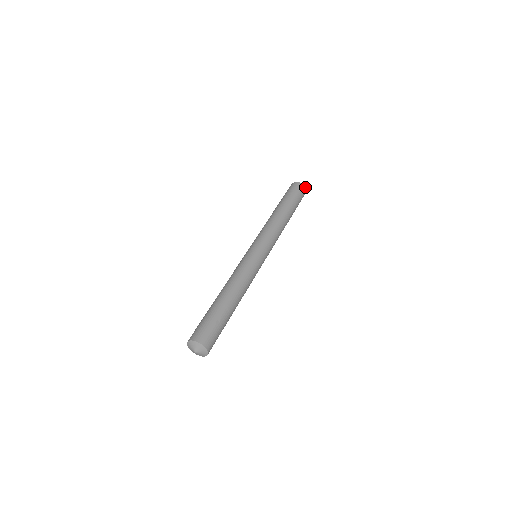
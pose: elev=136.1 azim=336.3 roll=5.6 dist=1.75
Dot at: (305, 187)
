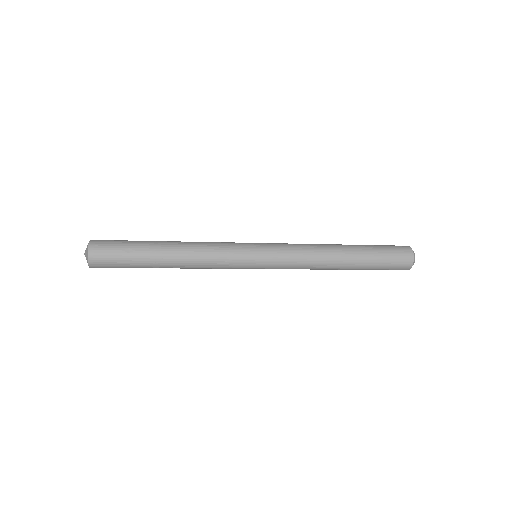
Dot at: (414, 259)
